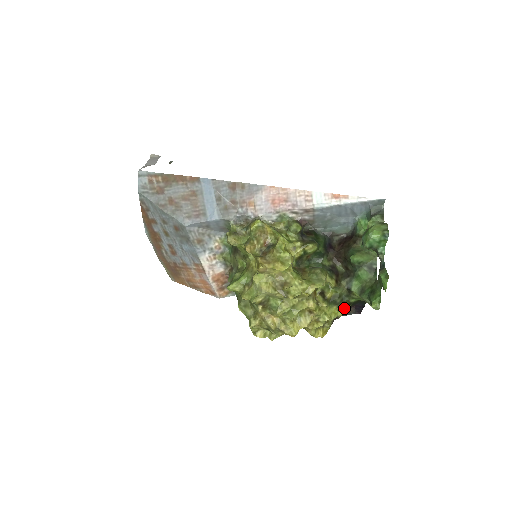
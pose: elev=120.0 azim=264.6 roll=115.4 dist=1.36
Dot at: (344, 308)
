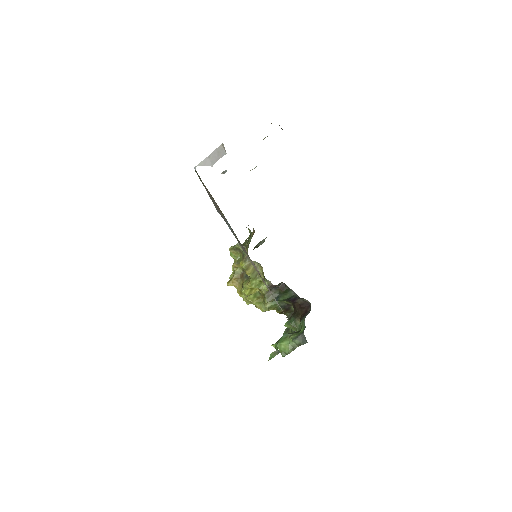
Dot at: occluded
